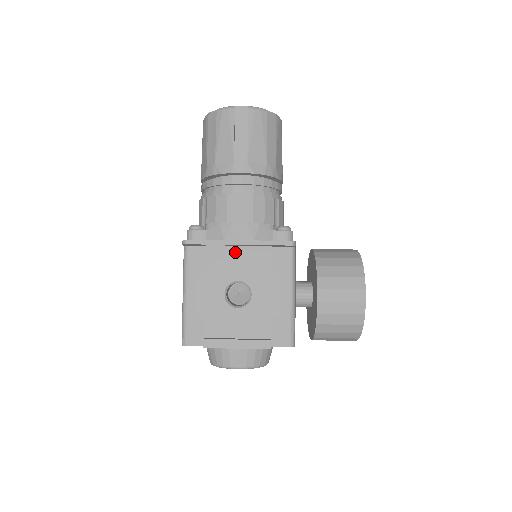
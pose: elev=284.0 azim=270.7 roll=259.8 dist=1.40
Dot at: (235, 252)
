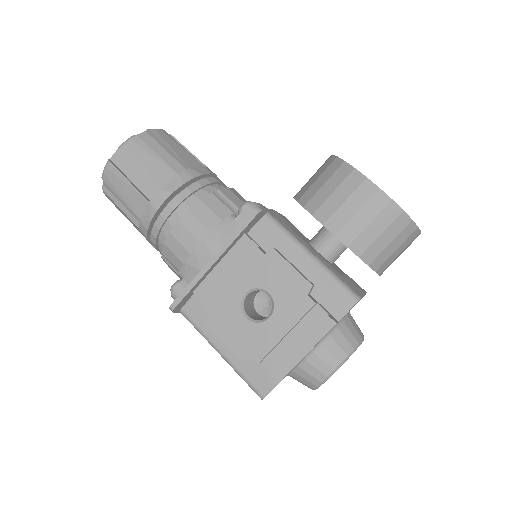
Dot at: (221, 272)
